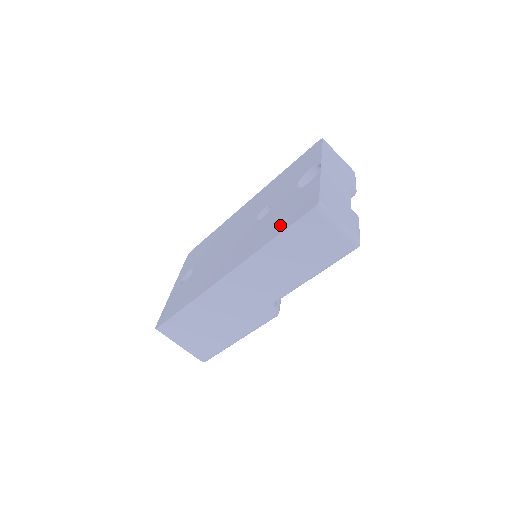
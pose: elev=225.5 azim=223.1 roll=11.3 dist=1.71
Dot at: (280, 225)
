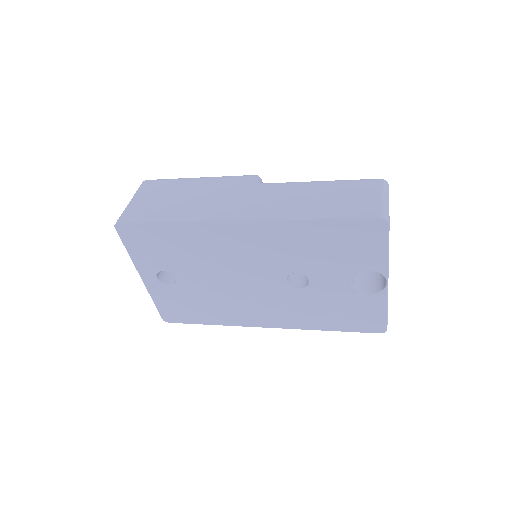
Dot at: (338, 323)
